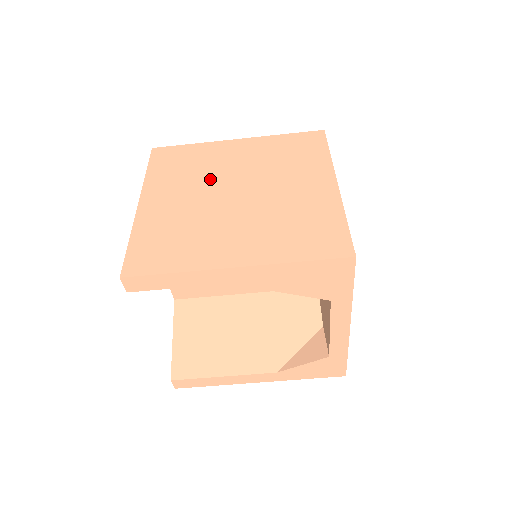
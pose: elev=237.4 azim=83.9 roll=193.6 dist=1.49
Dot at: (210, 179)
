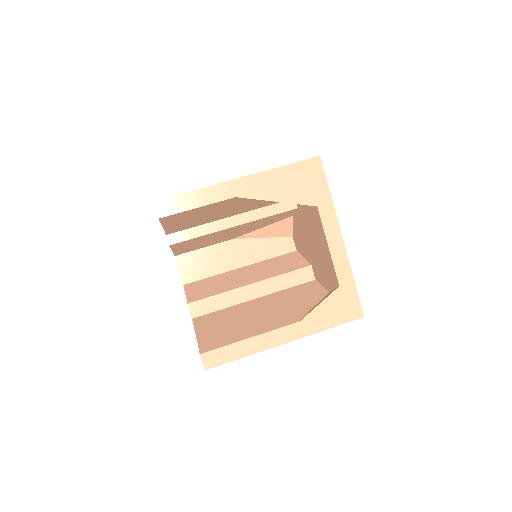
Dot at: occluded
